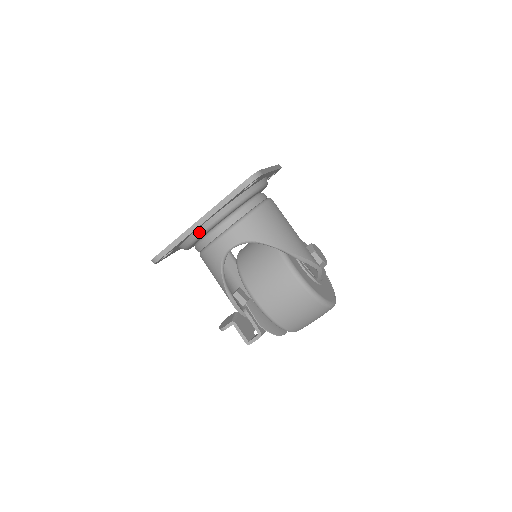
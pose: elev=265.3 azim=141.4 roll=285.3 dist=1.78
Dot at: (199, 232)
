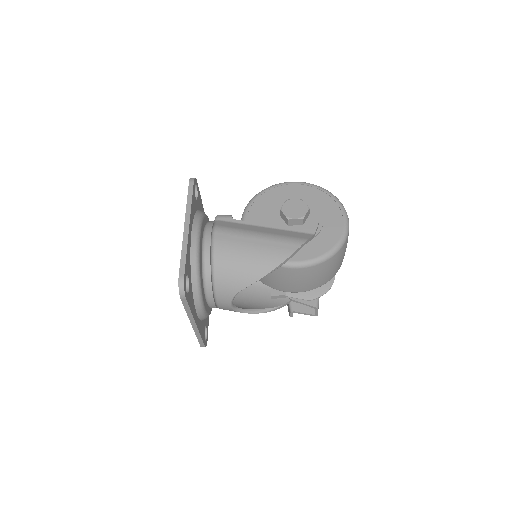
Dot at: (202, 318)
